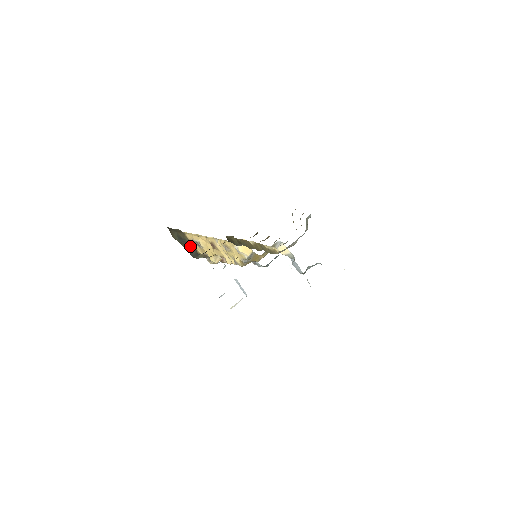
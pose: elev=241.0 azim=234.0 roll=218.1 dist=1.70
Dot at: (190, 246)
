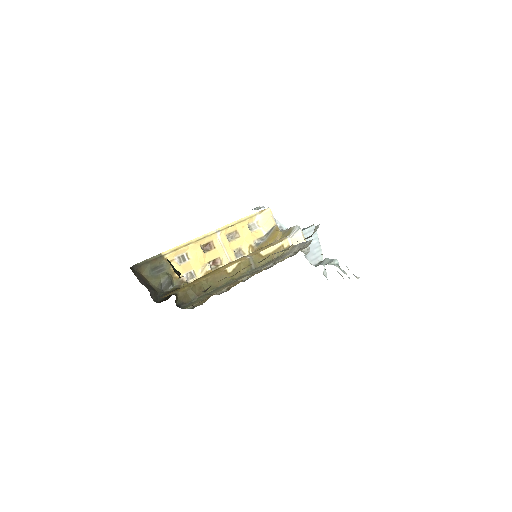
Dot at: (163, 277)
